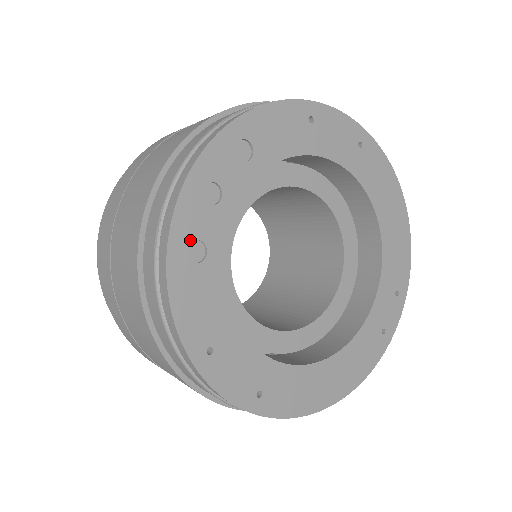
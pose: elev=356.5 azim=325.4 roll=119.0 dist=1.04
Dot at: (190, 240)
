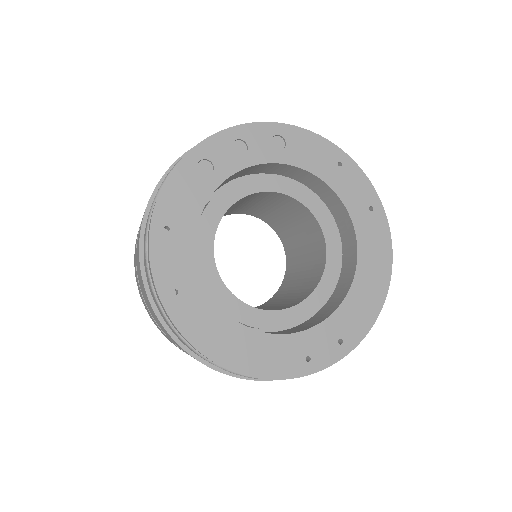
Dot at: (207, 158)
